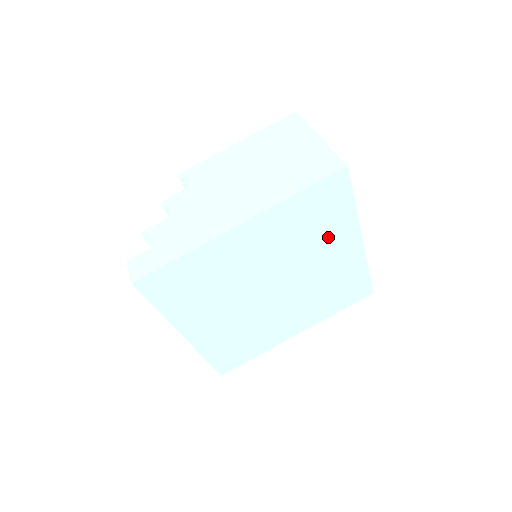
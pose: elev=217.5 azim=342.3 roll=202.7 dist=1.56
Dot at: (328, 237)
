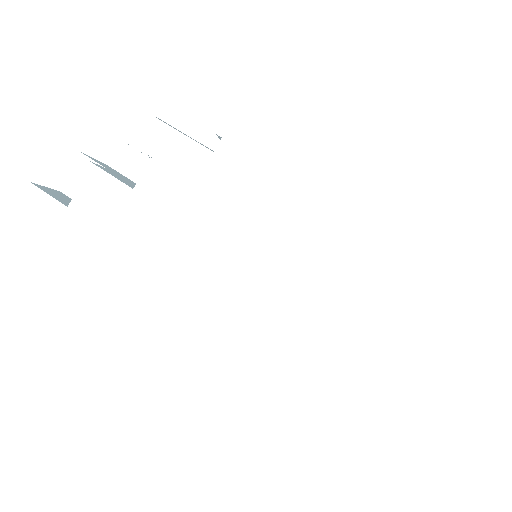
Dot at: occluded
